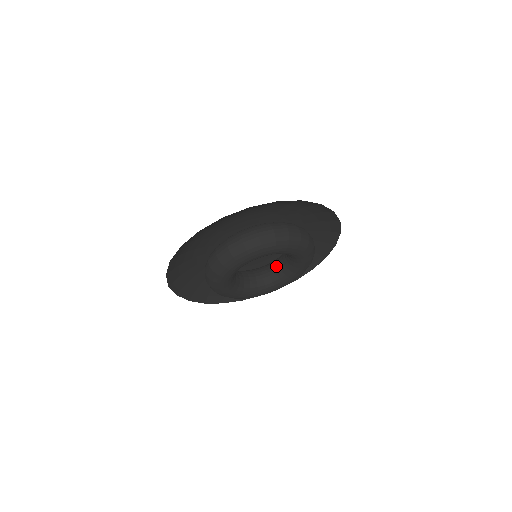
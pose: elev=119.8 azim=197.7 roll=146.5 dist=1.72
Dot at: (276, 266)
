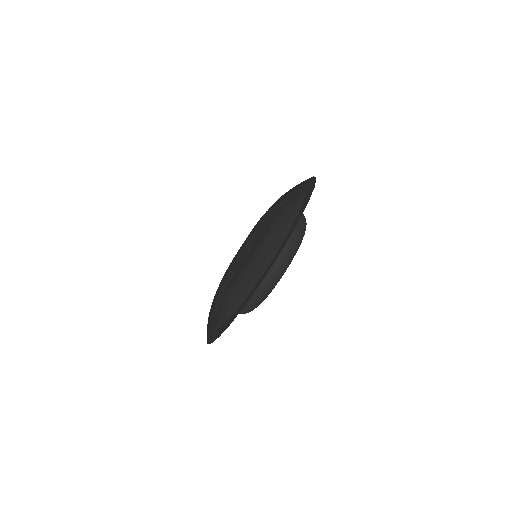
Dot at: occluded
